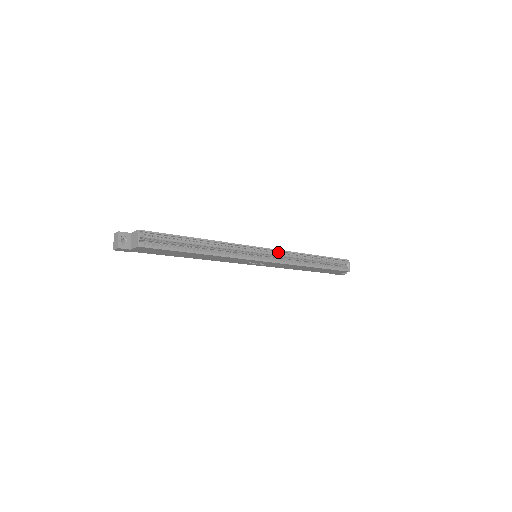
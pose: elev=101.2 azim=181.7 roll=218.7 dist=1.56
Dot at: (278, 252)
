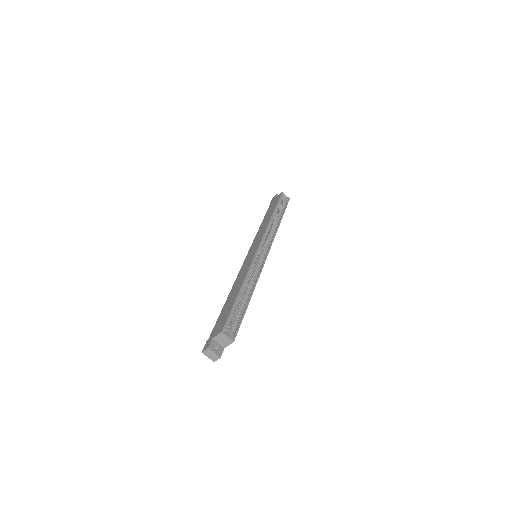
Dot at: (263, 238)
